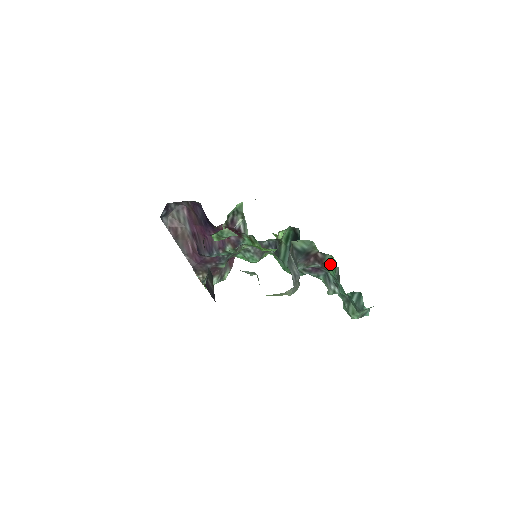
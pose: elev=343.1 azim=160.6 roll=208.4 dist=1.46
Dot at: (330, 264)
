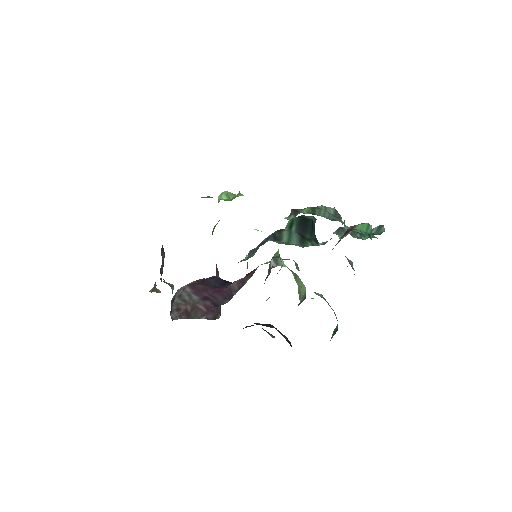
Dot at: (359, 227)
